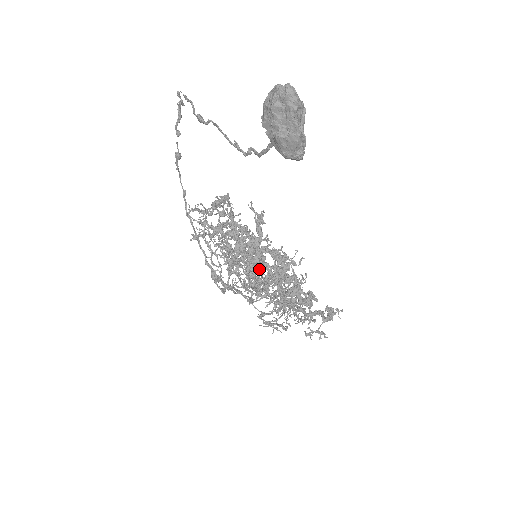
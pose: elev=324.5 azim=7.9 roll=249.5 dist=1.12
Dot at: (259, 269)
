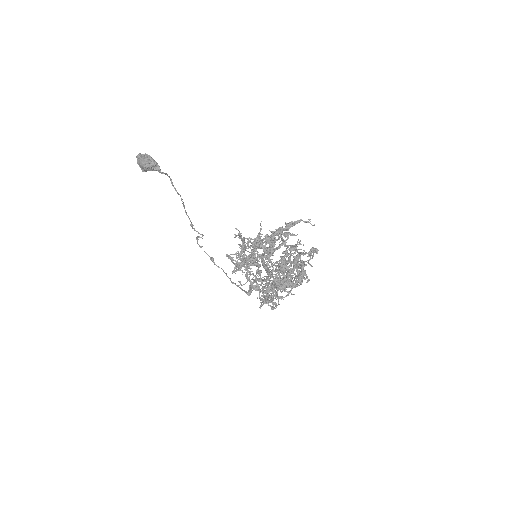
Dot at: (263, 261)
